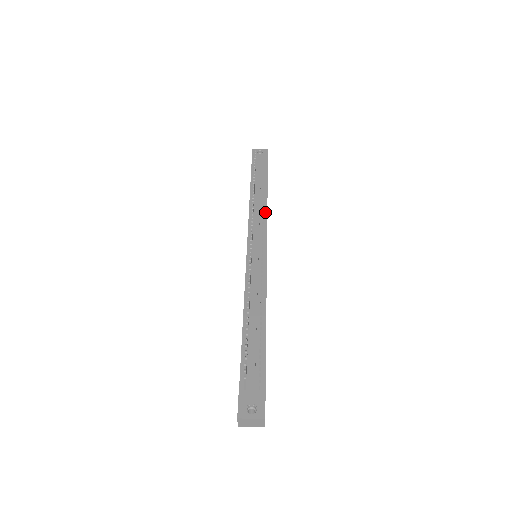
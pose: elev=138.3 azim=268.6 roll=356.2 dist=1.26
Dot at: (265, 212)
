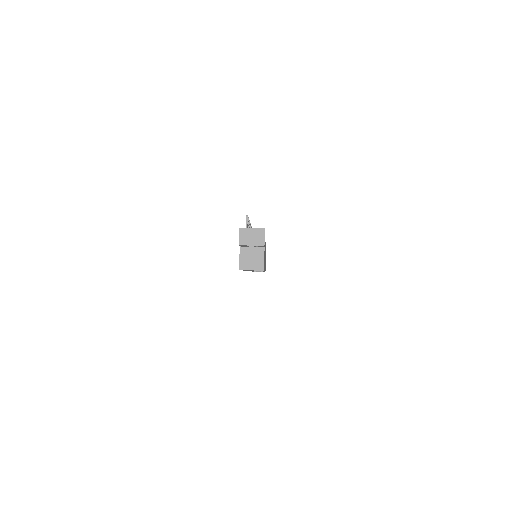
Dot at: occluded
